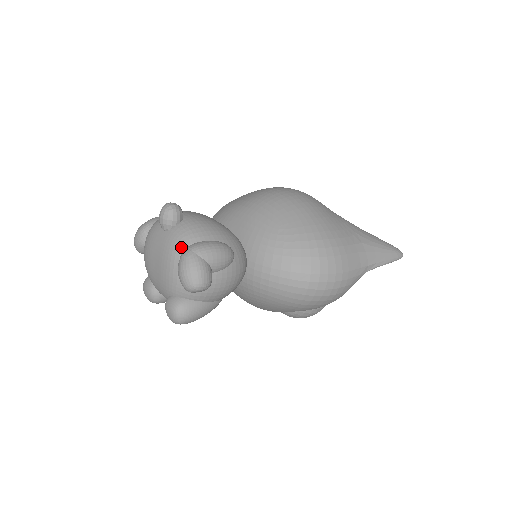
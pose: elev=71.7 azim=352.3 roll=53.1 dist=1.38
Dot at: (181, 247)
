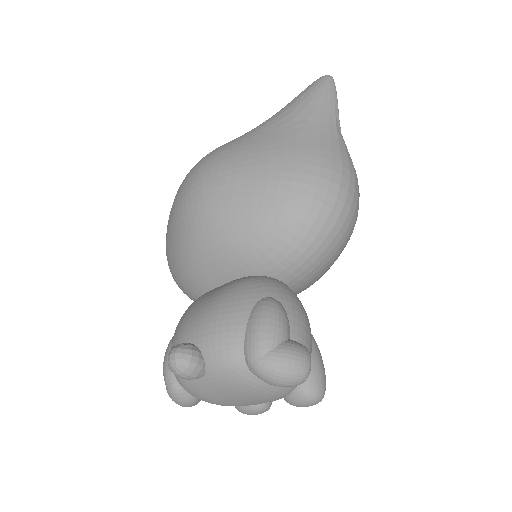
Dot at: (241, 368)
